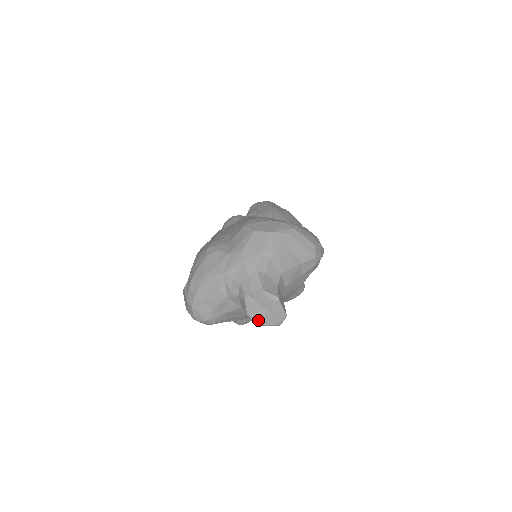
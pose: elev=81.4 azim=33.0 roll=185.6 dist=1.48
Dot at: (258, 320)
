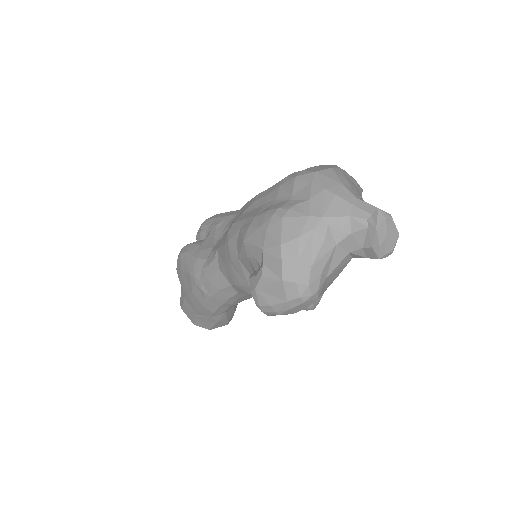
Dot at: (379, 252)
